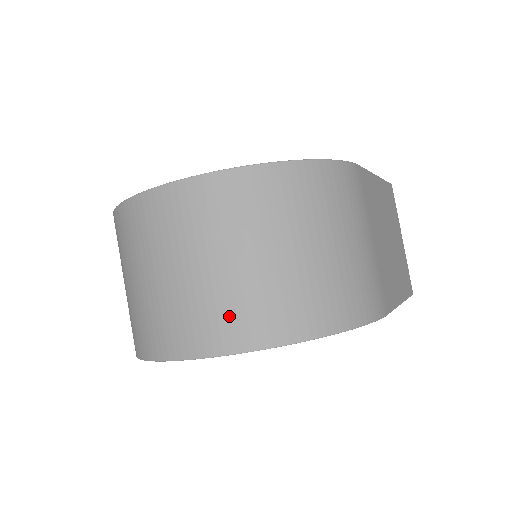
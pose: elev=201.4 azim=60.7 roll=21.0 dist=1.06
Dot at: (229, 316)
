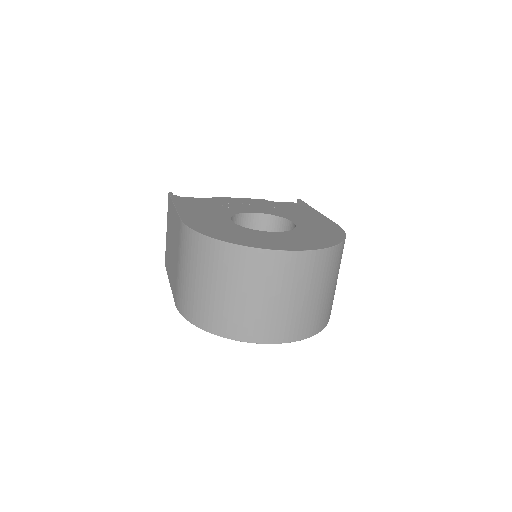
Dot at: (305, 323)
